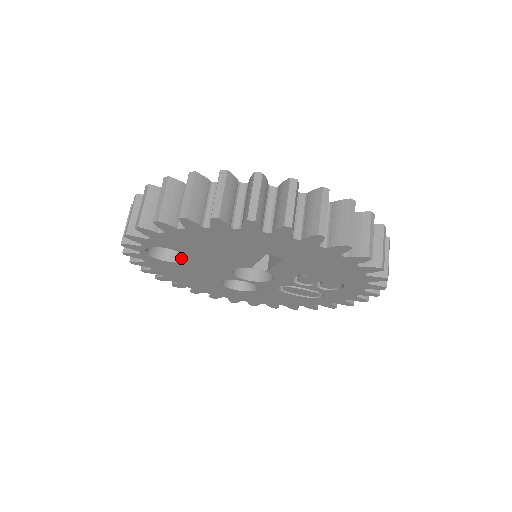
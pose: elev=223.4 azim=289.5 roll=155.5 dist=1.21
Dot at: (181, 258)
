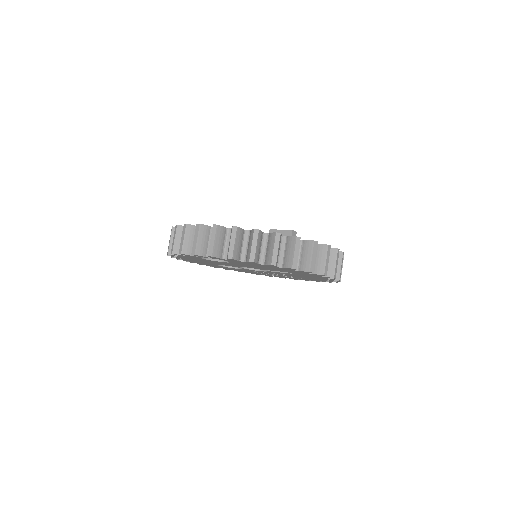
Dot at: (217, 259)
